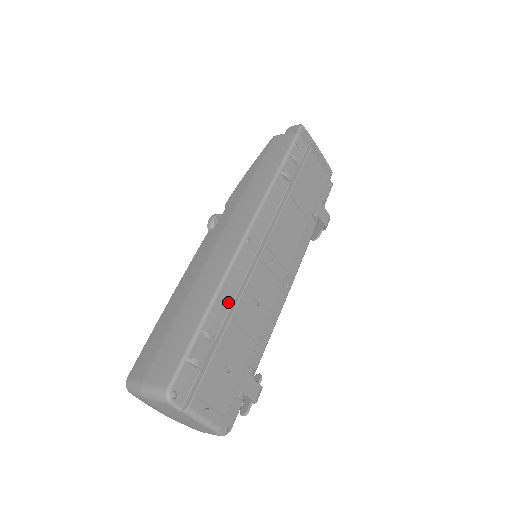
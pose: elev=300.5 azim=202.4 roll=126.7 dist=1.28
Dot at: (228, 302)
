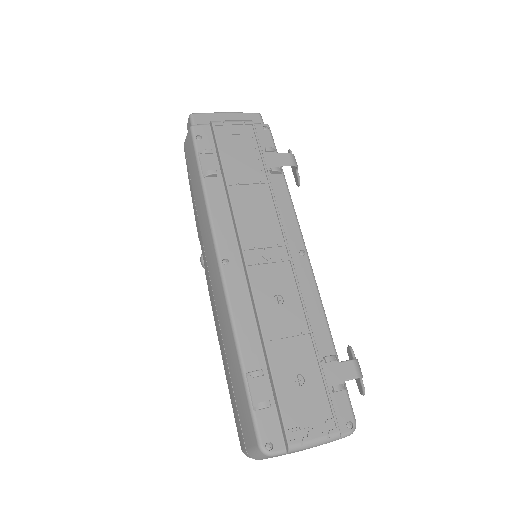
Dot at: (252, 328)
